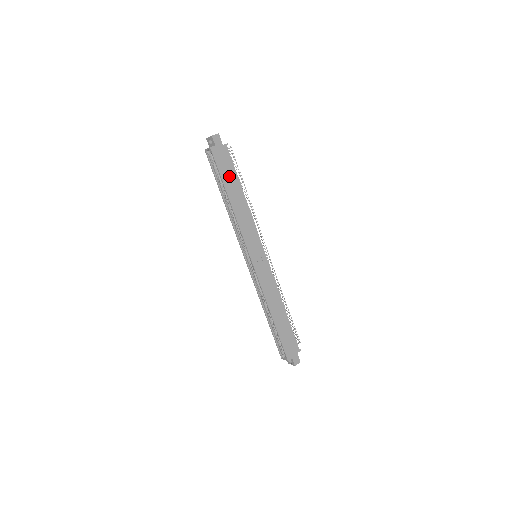
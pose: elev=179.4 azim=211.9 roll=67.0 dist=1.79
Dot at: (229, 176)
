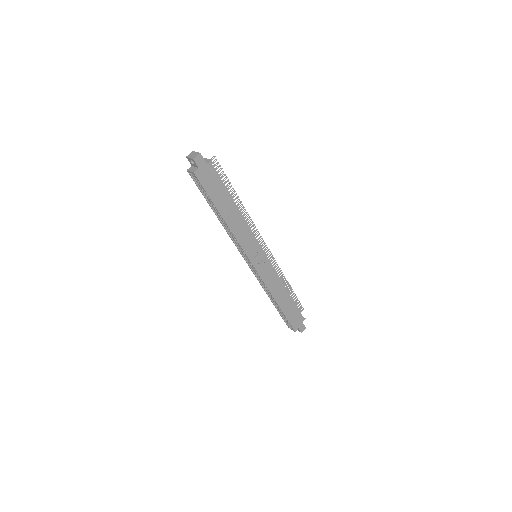
Dot at: (219, 194)
